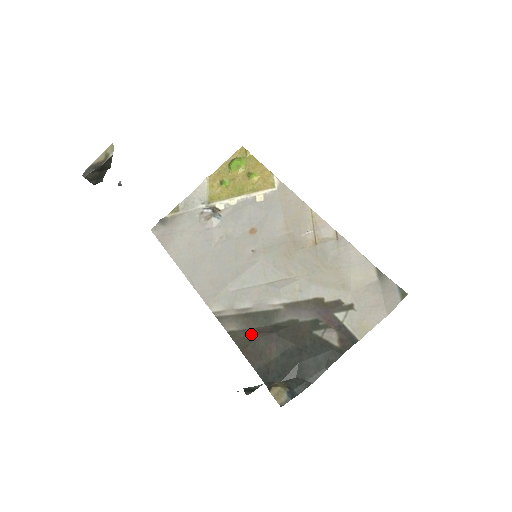
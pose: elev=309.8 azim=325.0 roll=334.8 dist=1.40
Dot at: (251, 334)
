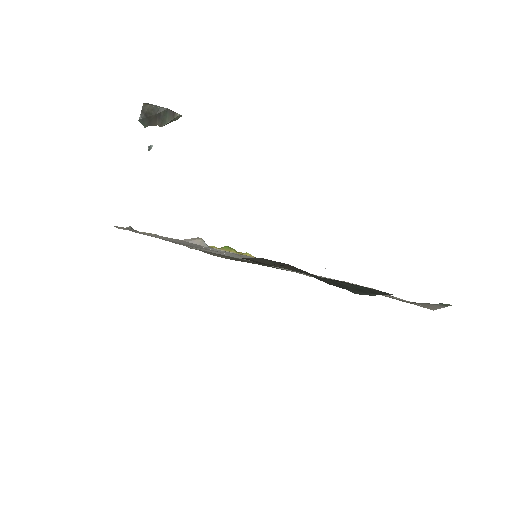
Dot at: occluded
